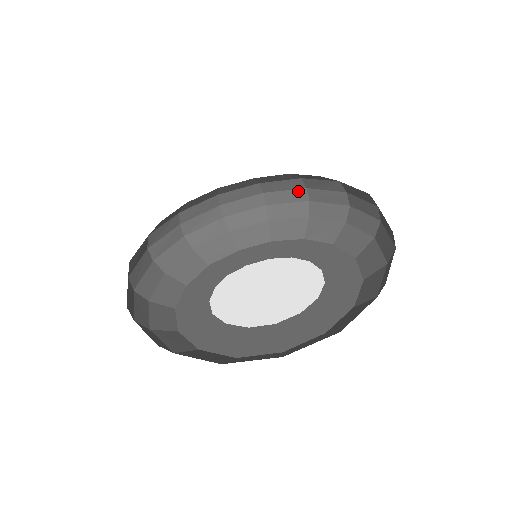
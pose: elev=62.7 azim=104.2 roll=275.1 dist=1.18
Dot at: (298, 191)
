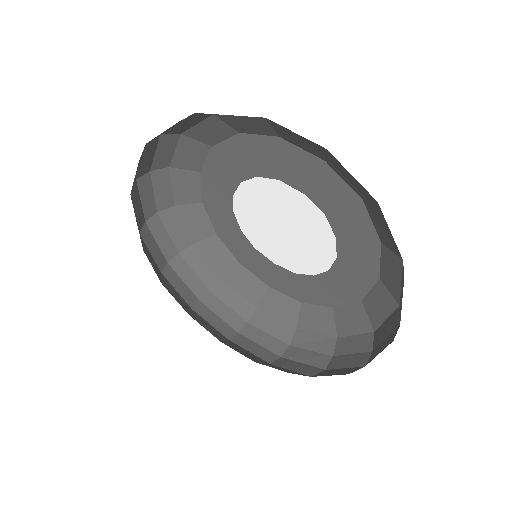
Dot at: (279, 342)
